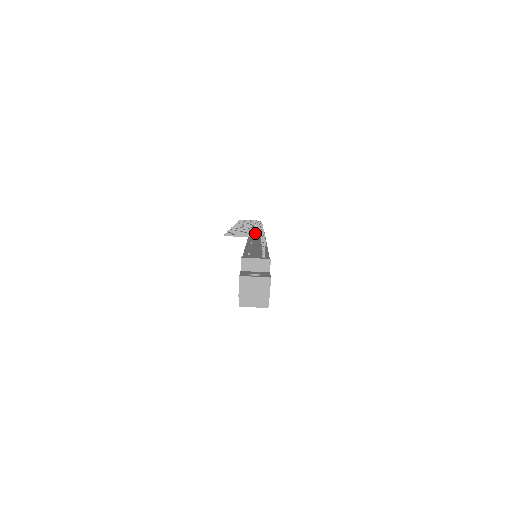
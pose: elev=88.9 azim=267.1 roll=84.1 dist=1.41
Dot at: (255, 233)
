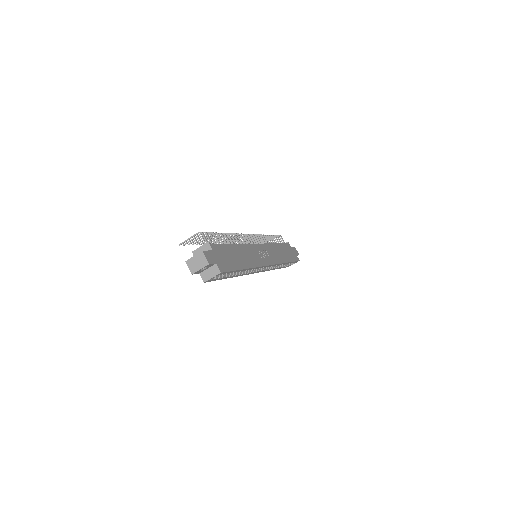
Dot at: occluded
